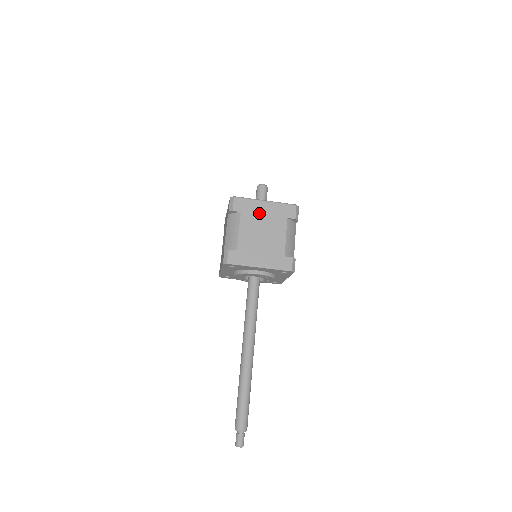
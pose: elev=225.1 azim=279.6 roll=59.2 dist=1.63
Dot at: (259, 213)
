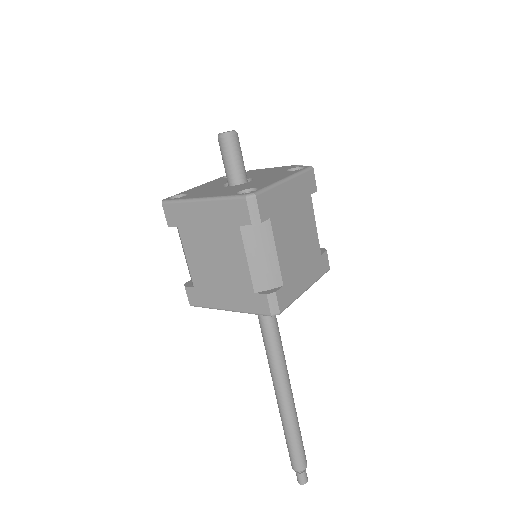
Dot at: (199, 224)
